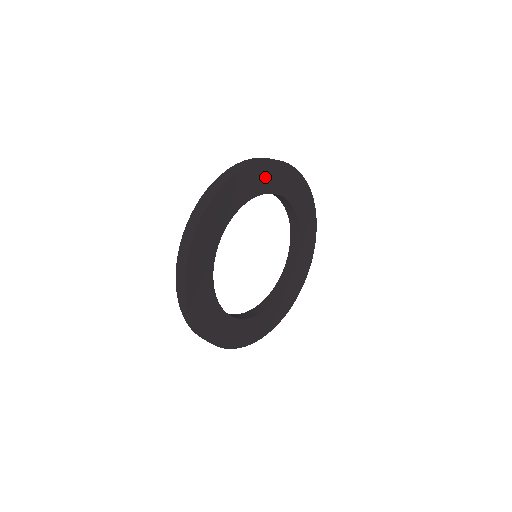
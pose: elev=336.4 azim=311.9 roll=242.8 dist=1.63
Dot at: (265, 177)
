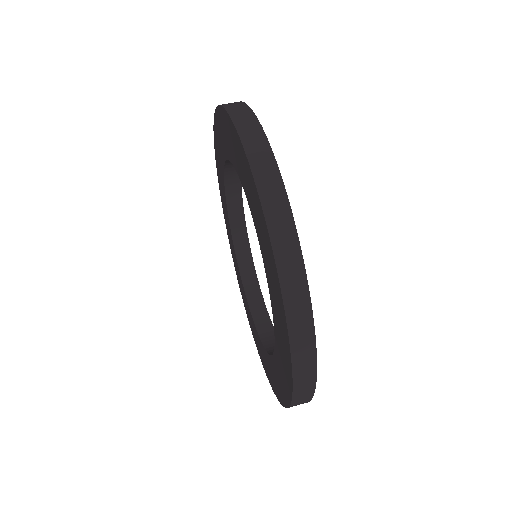
Dot at: occluded
